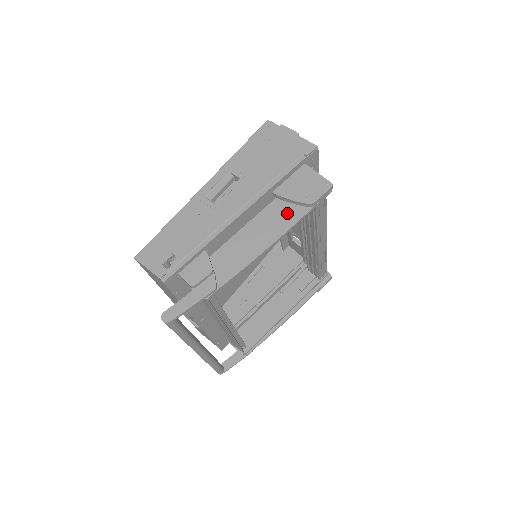
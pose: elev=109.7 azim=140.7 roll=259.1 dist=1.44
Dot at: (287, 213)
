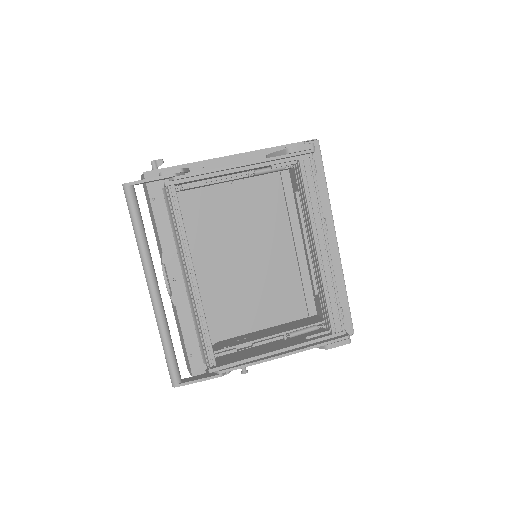
Dot at: occluded
